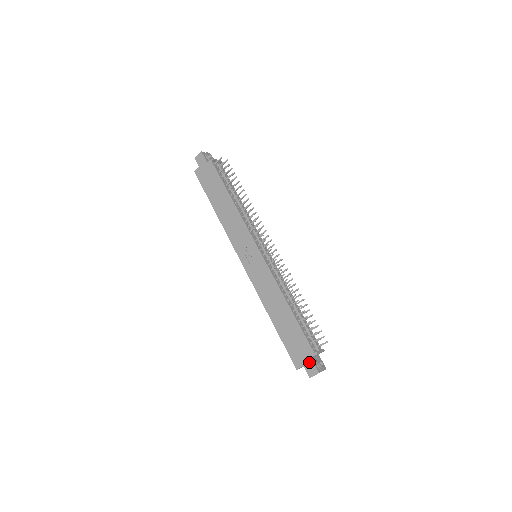
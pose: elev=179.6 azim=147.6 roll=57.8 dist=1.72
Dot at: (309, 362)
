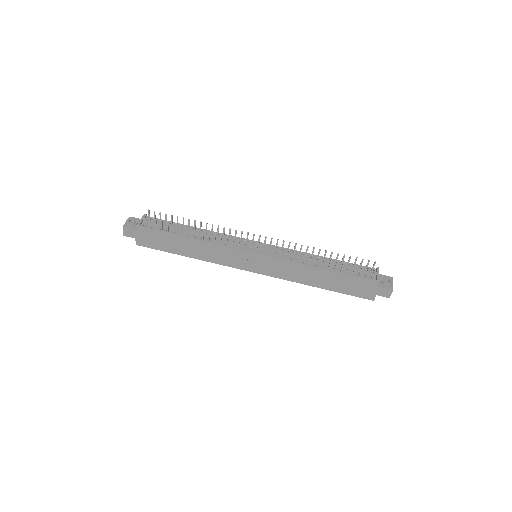
Dot at: (378, 290)
